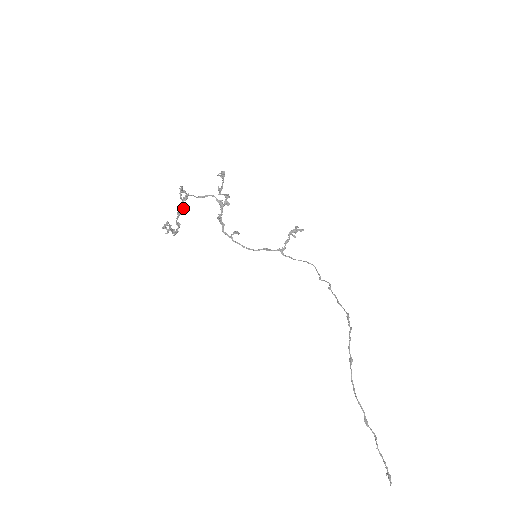
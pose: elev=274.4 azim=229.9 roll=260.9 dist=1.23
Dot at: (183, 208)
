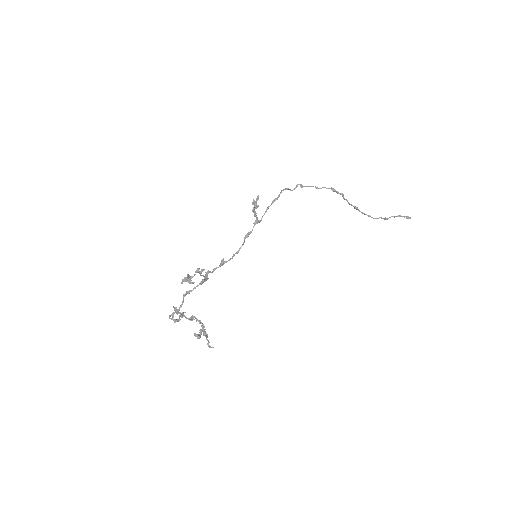
Dot at: (182, 313)
